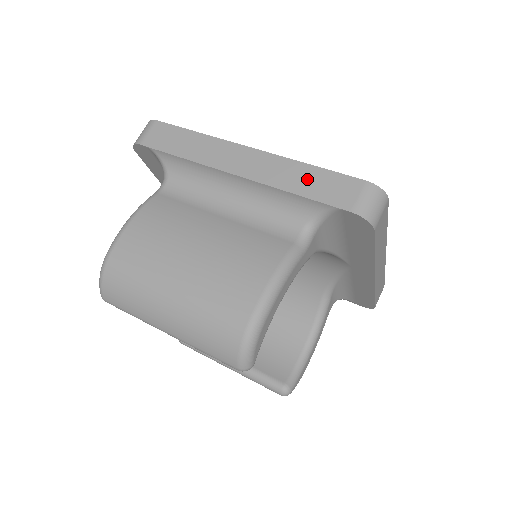
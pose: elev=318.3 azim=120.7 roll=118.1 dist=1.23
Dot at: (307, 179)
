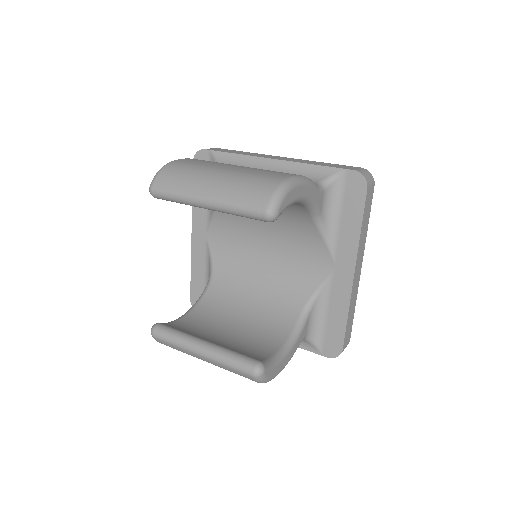
Dot at: (323, 164)
